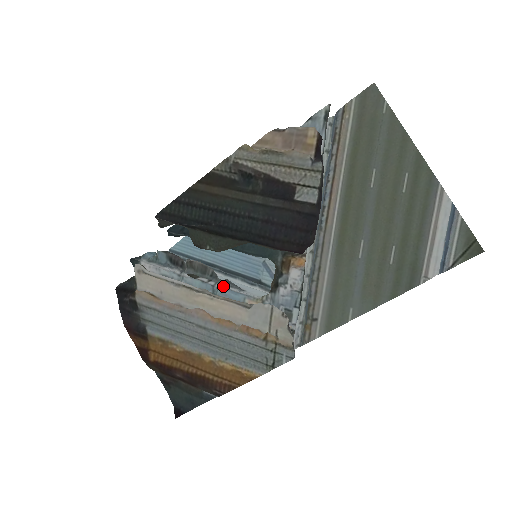
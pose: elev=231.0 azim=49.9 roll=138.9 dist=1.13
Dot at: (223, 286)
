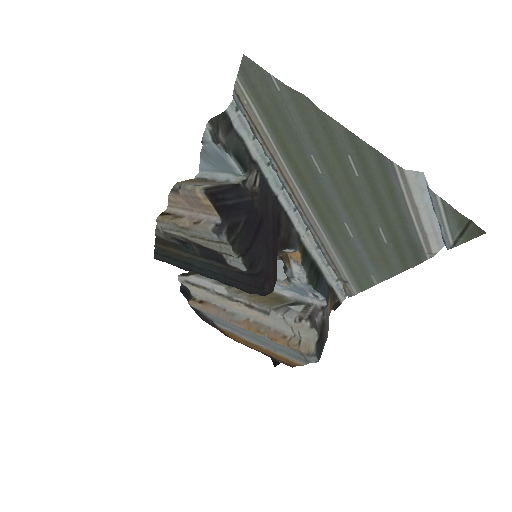
Dot at: occluded
